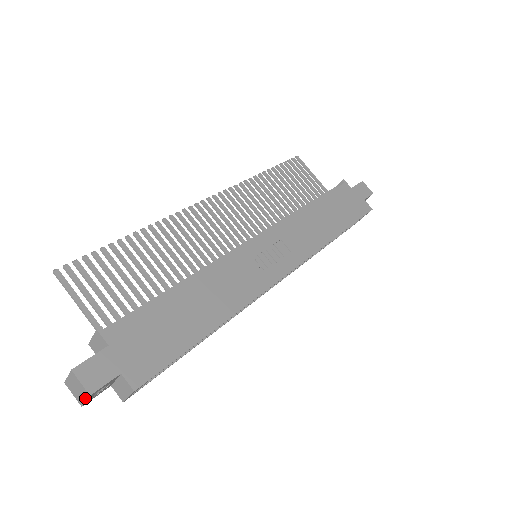
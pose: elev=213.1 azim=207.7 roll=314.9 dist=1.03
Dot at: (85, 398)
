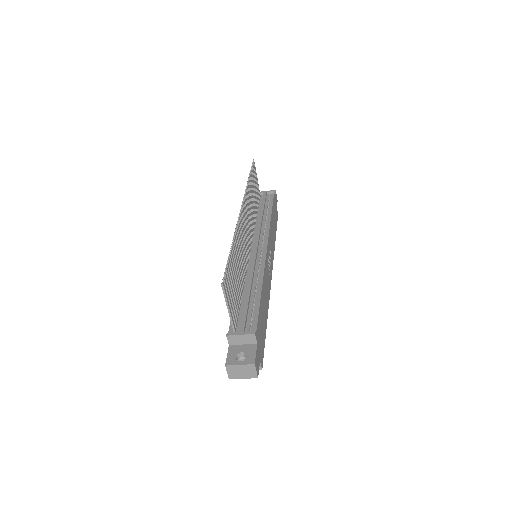
Dot at: (247, 378)
